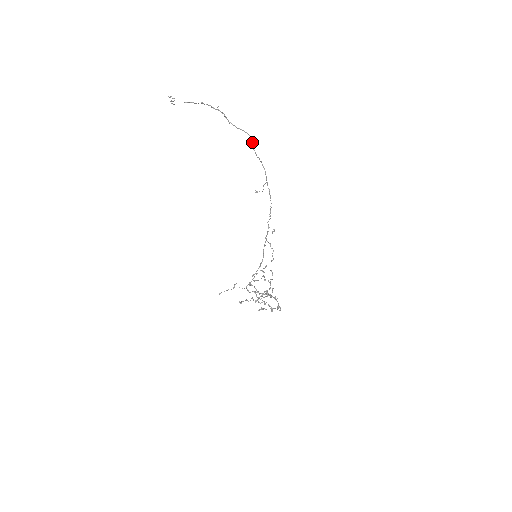
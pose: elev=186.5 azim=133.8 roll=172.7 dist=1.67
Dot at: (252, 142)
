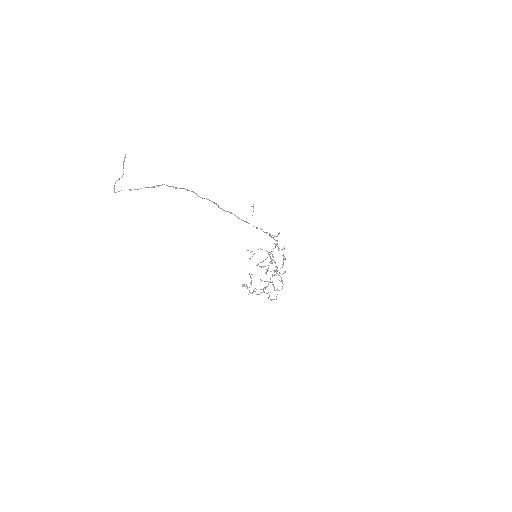
Dot at: (213, 202)
